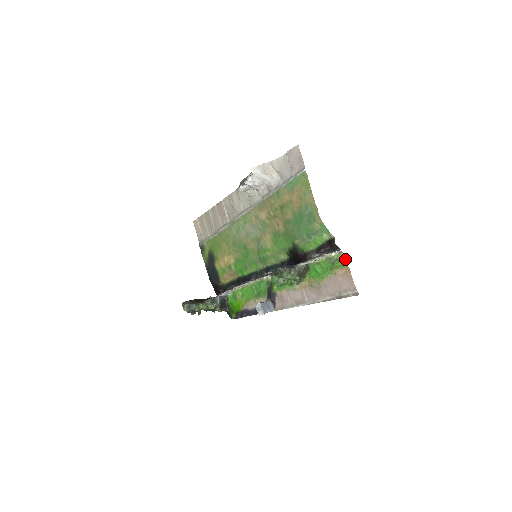
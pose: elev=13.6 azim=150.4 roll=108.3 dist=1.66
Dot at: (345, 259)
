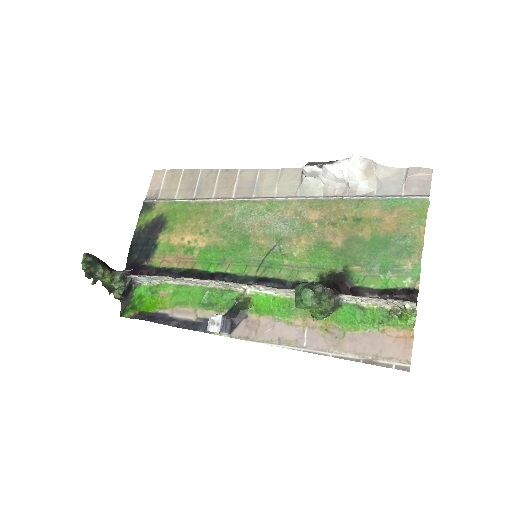
Dot at: (415, 320)
